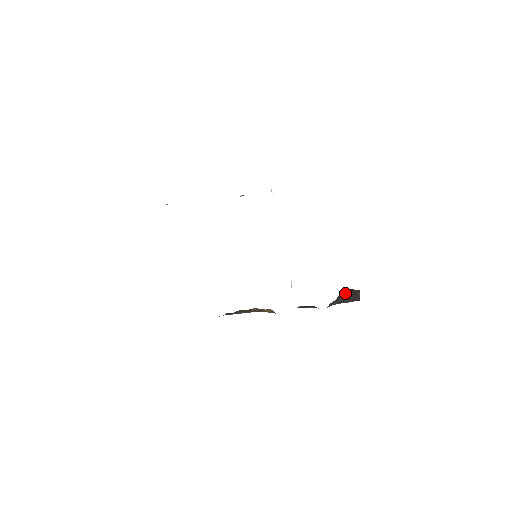
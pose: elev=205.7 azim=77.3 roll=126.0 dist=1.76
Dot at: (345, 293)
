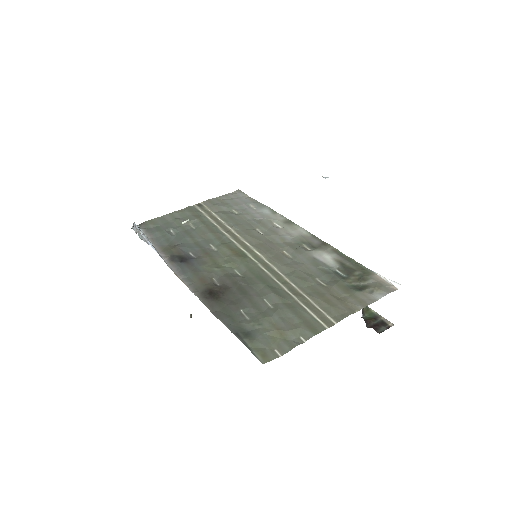
Dot at: occluded
